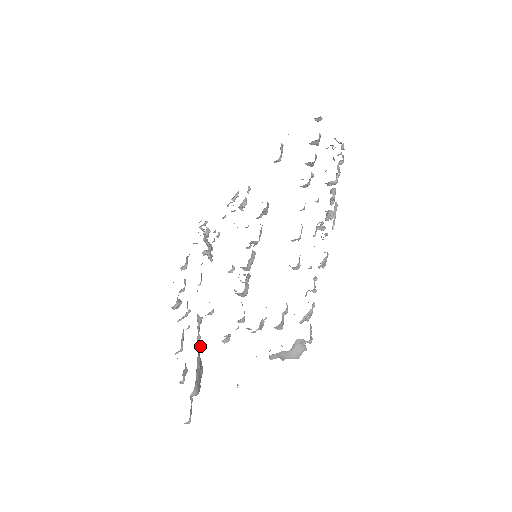
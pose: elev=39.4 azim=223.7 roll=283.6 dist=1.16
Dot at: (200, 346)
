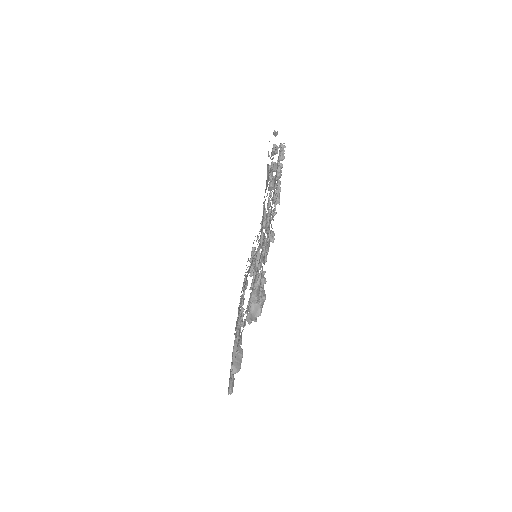
Dot at: (238, 337)
